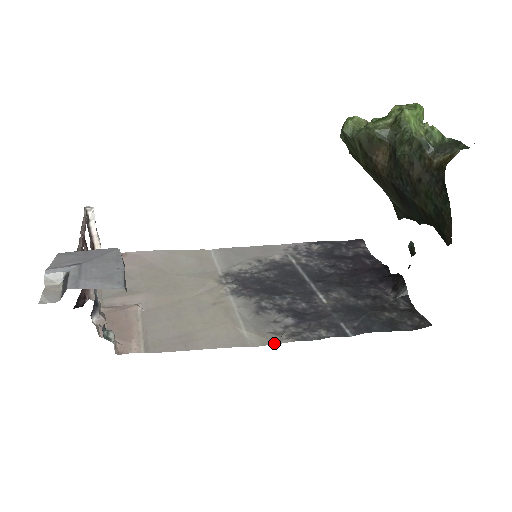
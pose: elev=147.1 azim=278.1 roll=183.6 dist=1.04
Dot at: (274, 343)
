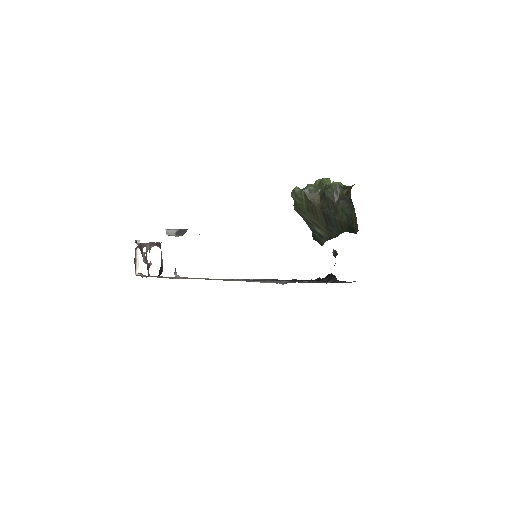
Dot at: occluded
